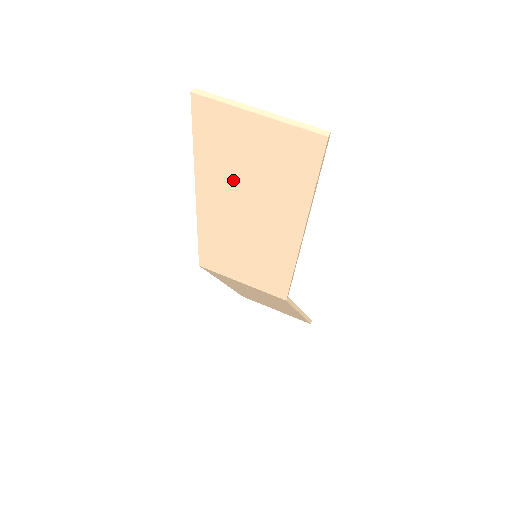
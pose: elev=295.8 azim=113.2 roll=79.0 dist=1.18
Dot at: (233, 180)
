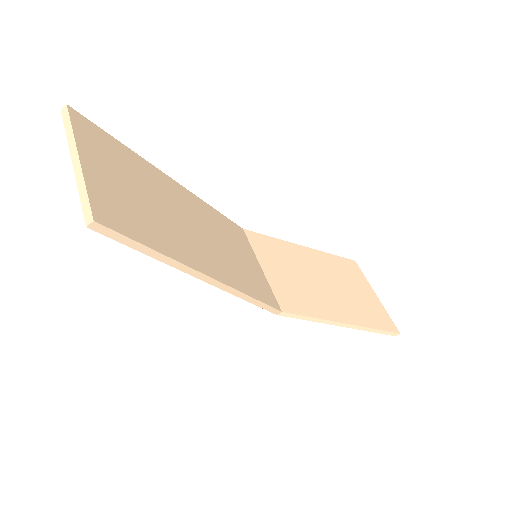
Dot at: occluded
